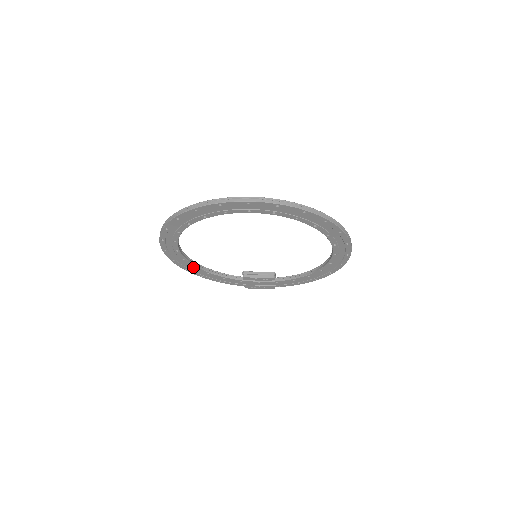
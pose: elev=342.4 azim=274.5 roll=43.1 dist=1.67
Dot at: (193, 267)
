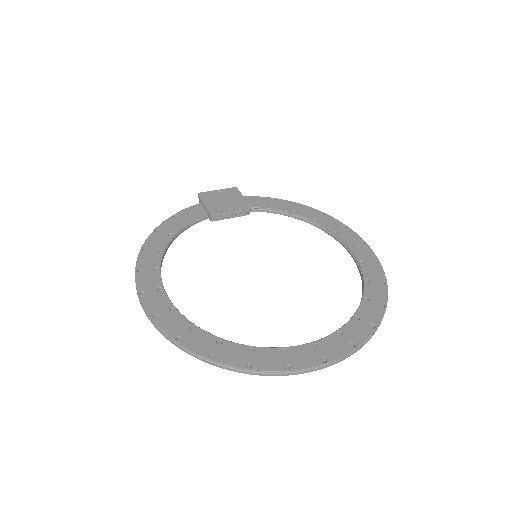
Dot at: occluded
